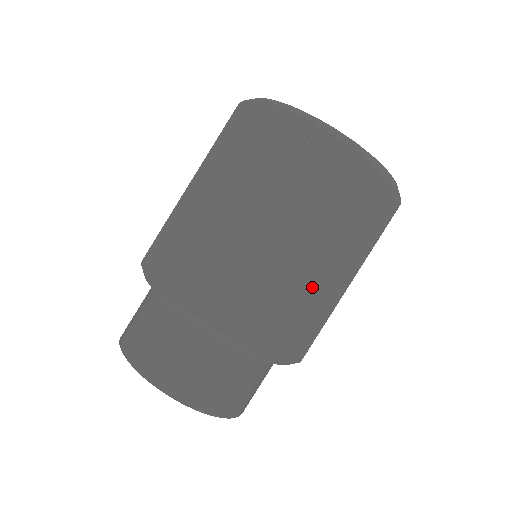
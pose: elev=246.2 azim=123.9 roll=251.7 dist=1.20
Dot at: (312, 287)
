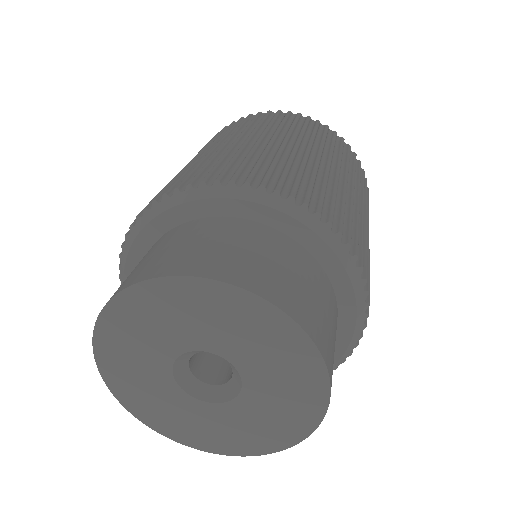
Dot at: occluded
